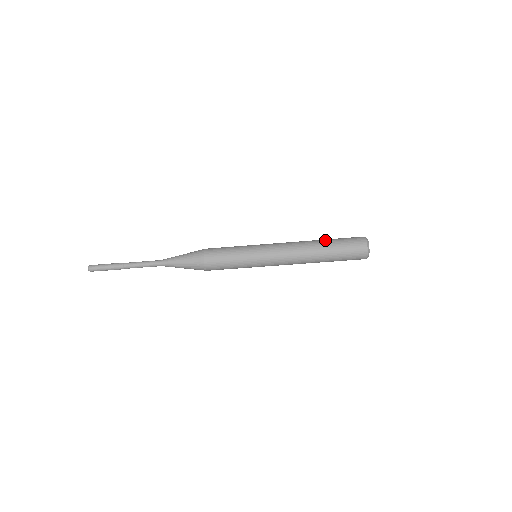
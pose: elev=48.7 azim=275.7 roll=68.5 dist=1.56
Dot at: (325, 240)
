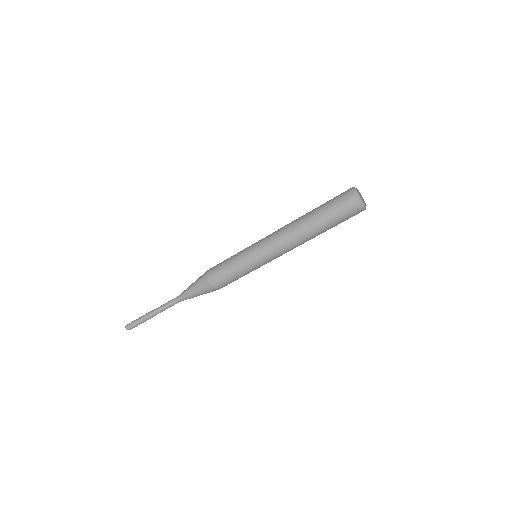
Dot at: (313, 213)
